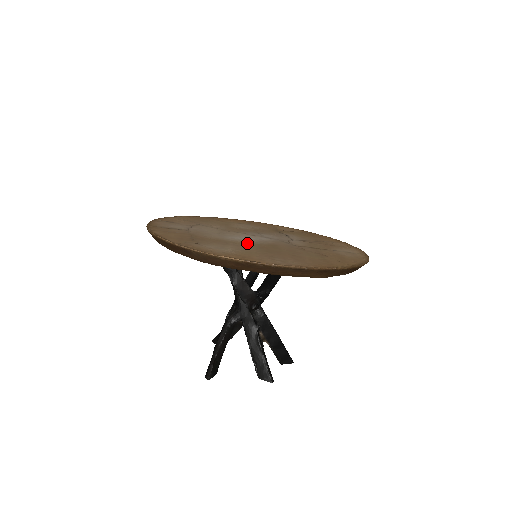
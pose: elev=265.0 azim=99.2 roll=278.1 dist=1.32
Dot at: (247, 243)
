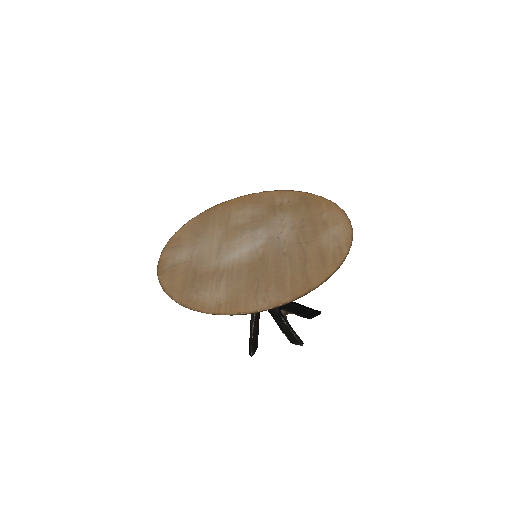
Dot at: (239, 266)
